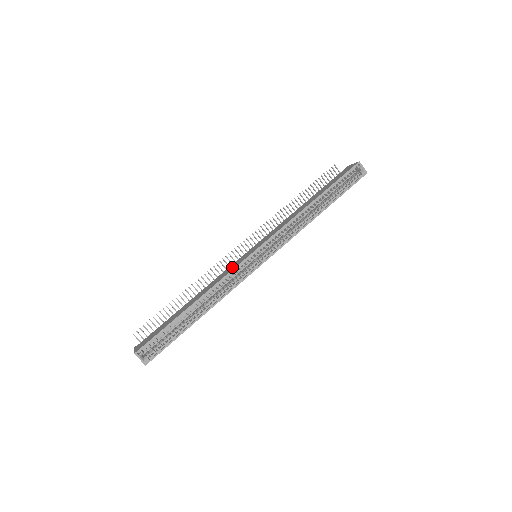
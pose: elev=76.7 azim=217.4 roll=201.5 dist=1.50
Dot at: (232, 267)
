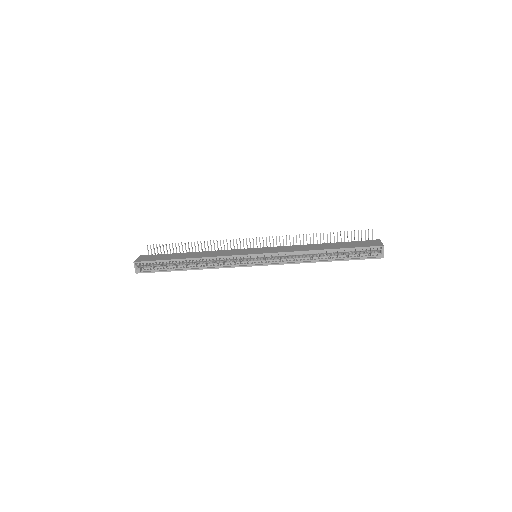
Dot at: (232, 252)
